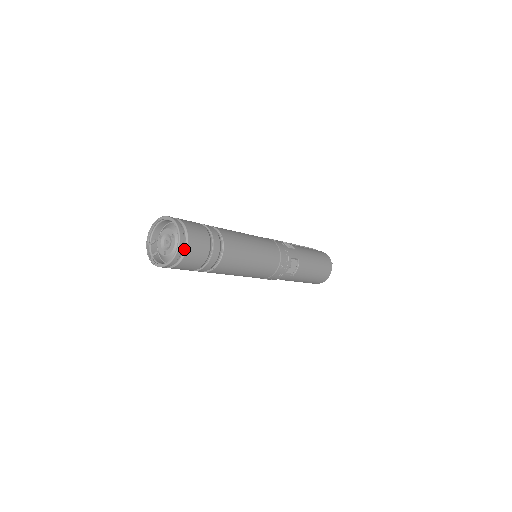
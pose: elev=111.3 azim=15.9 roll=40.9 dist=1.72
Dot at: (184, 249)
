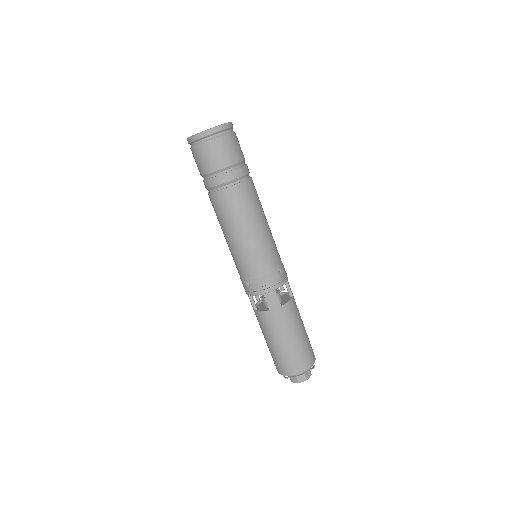
Dot at: (228, 132)
